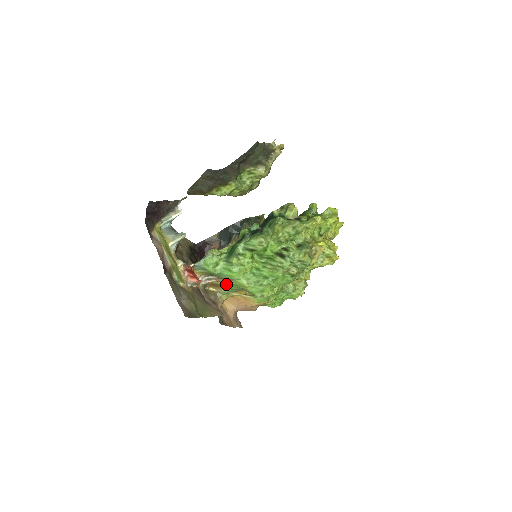
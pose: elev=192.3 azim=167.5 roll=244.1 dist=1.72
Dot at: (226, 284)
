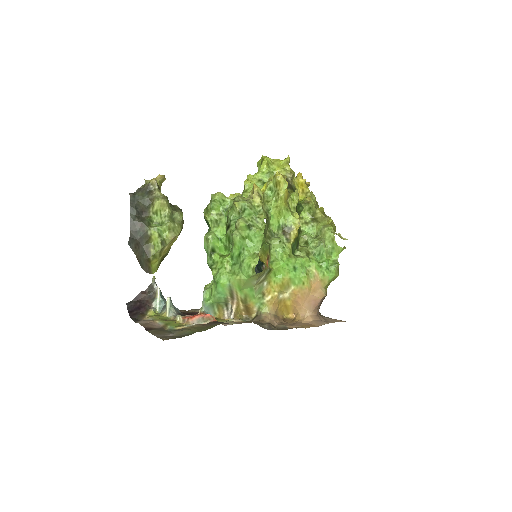
Dot at: (242, 297)
